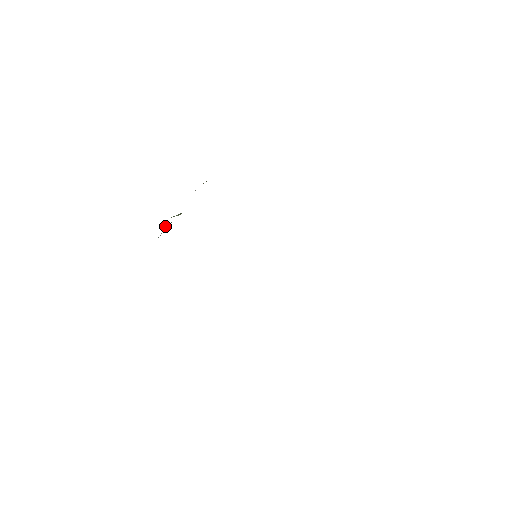
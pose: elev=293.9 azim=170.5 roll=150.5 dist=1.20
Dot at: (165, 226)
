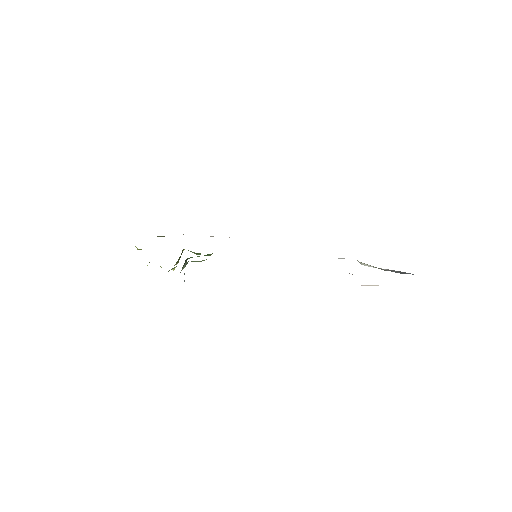
Dot at: occluded
